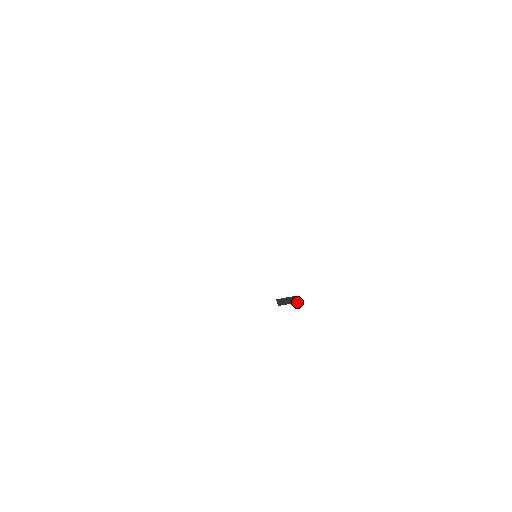
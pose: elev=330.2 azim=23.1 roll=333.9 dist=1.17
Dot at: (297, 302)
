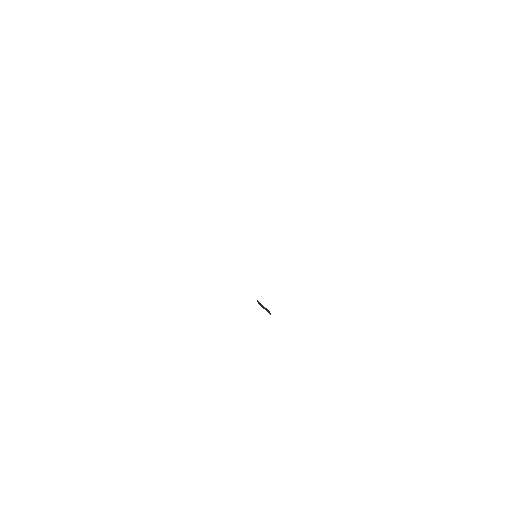
Dot at: (270, 314)
